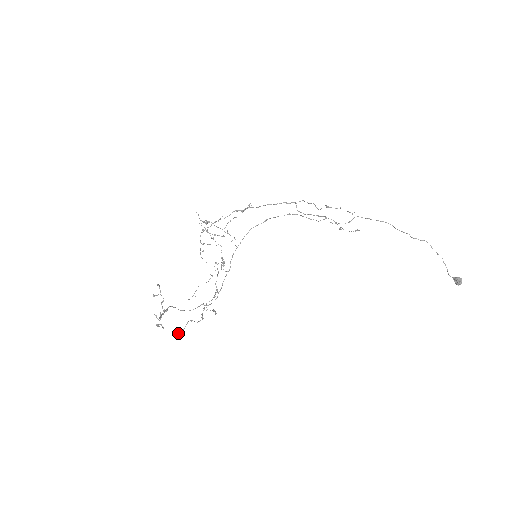
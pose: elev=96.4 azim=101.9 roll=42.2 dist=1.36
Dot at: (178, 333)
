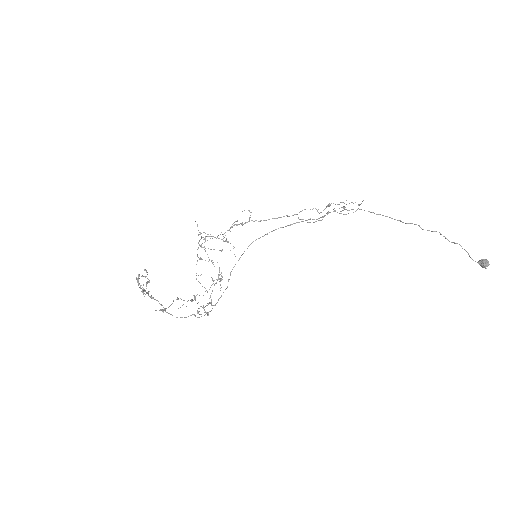
Dot at: (161, 310)
